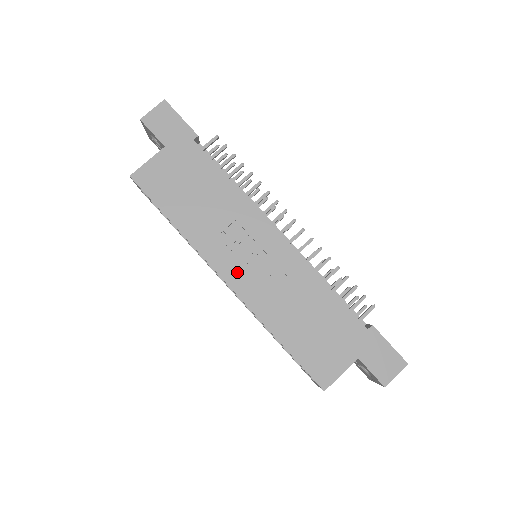
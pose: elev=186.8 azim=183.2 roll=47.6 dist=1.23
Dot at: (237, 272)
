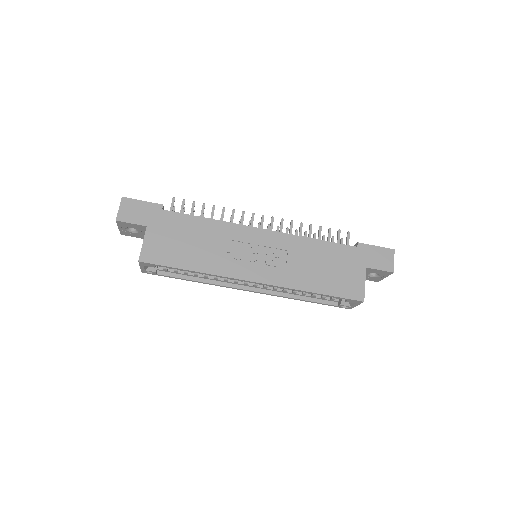
Dot at: (256, 271)
